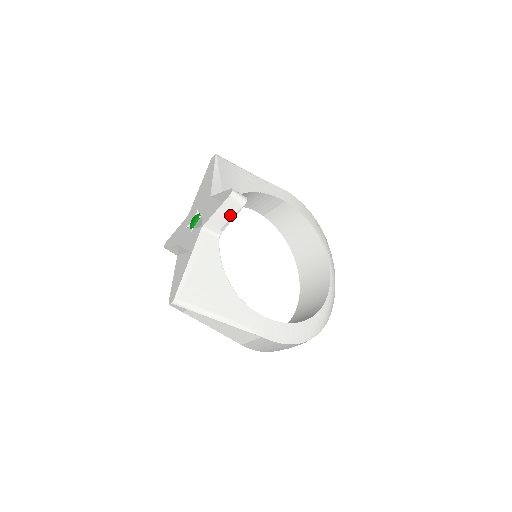
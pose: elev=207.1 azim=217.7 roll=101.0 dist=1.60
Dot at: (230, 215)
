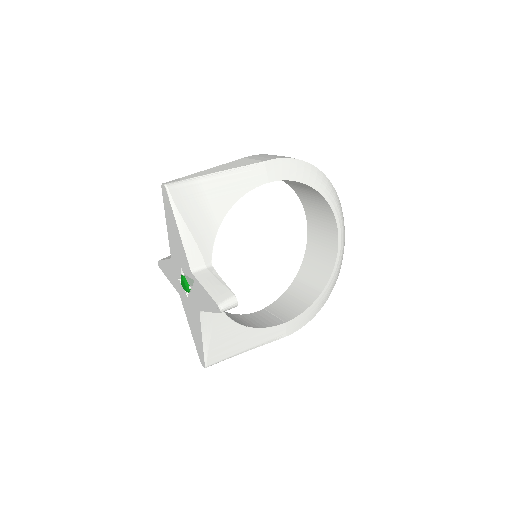
Dot at: occluded
